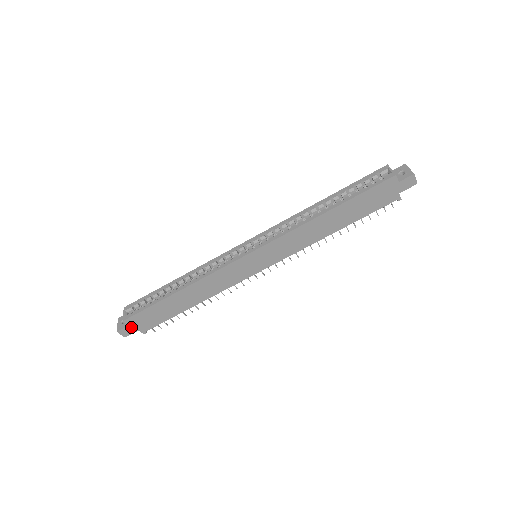
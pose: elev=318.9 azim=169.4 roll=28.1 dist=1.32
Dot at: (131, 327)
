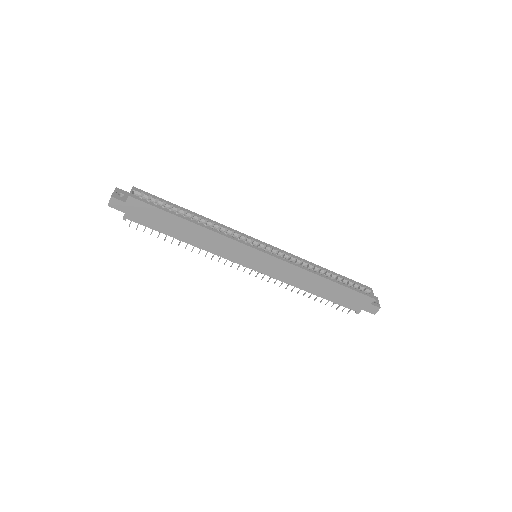
Dot at: (125, 205)
